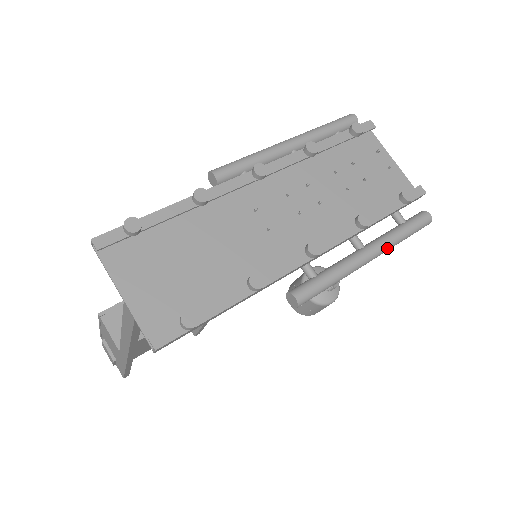
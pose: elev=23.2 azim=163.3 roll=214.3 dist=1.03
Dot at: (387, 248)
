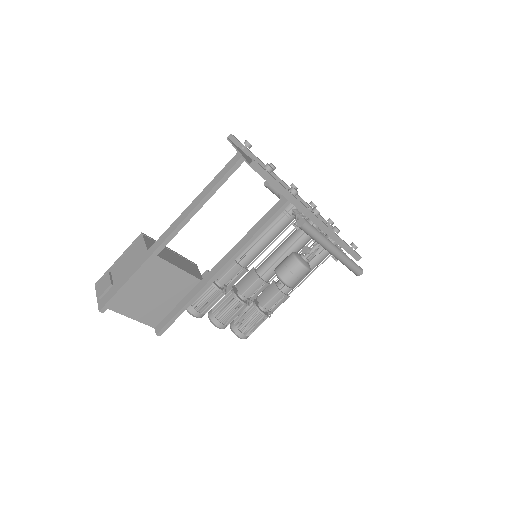
Dot at: (343, 255)
